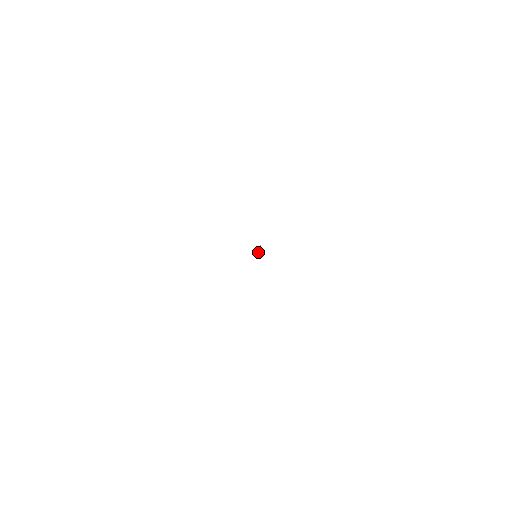
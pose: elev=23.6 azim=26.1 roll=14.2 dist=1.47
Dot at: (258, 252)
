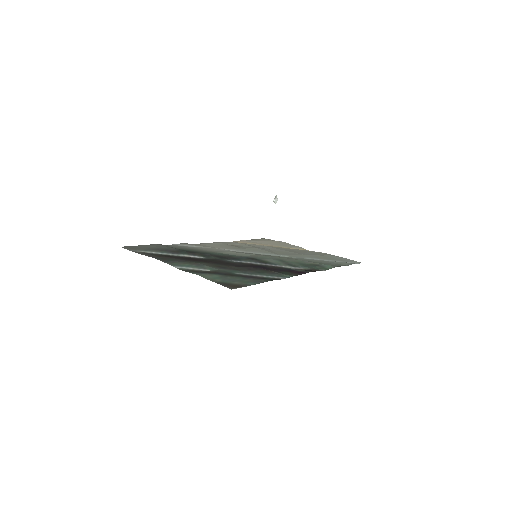
Dot at: (274, 202)
